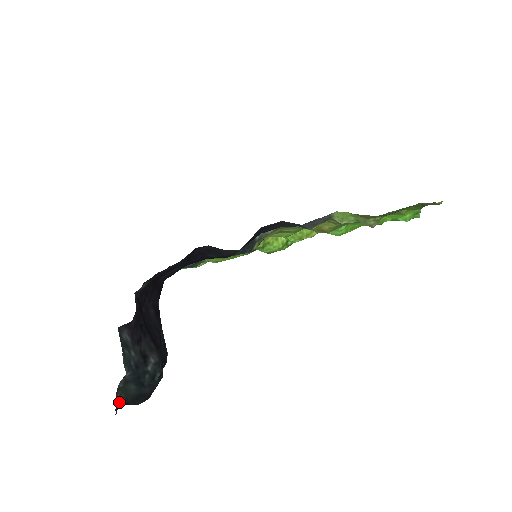
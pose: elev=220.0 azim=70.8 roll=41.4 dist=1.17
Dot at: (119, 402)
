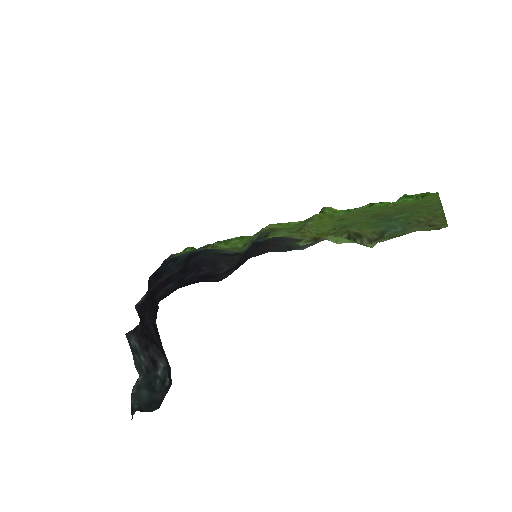
Dot at: (133, 408)
